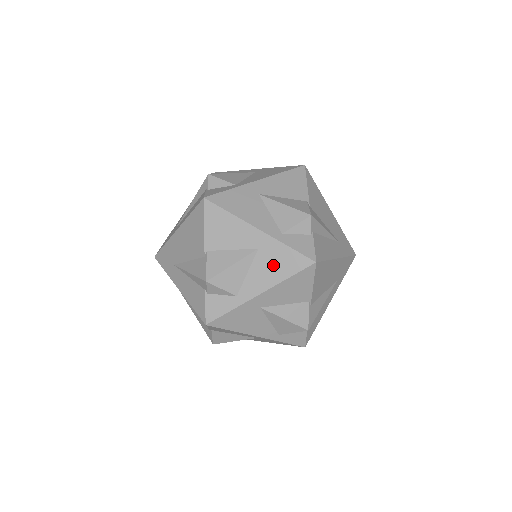
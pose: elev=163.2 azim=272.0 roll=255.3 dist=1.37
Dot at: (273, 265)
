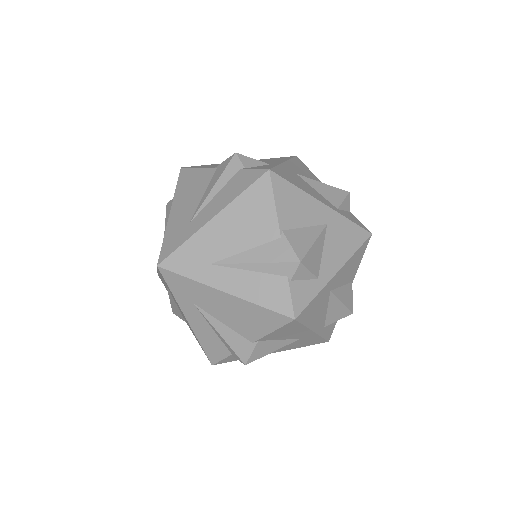
Dot at: (342, 240)
